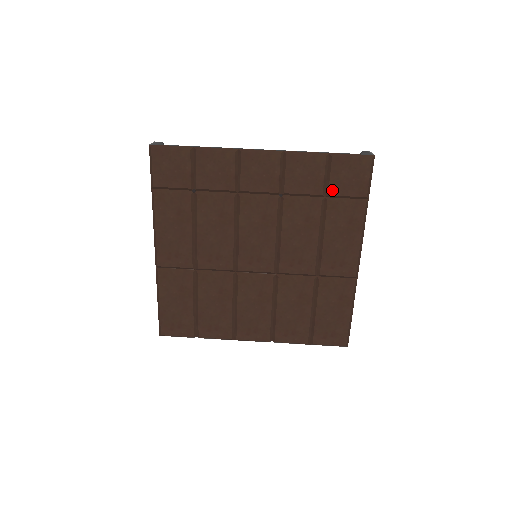
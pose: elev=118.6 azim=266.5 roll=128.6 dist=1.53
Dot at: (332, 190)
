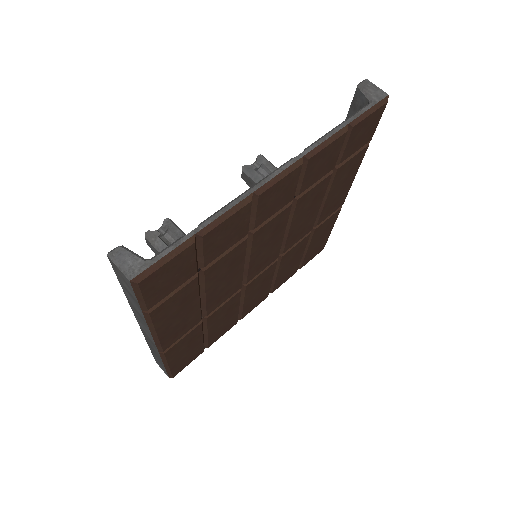
Dot at: (344, 157)
